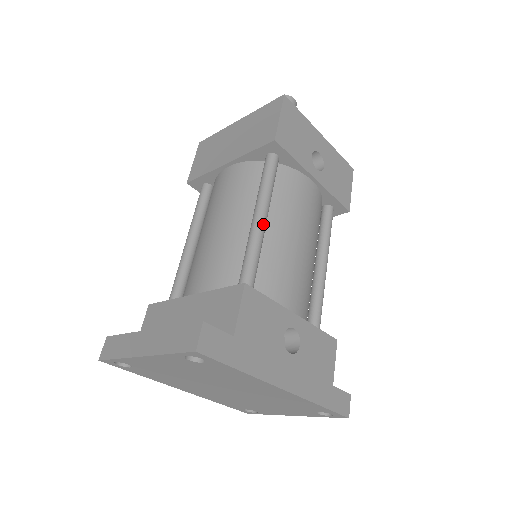
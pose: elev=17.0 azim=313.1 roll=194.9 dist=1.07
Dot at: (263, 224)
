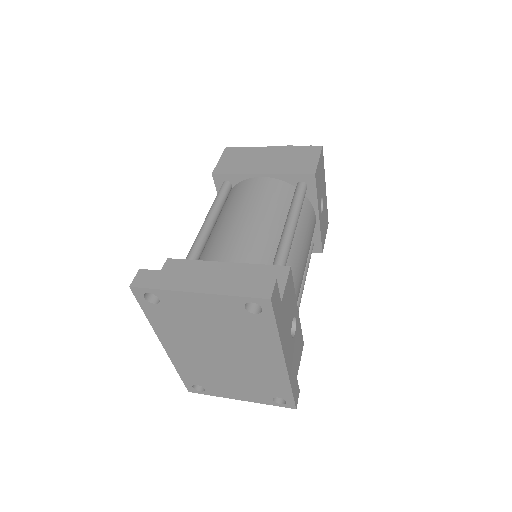
Dot at: occluded
